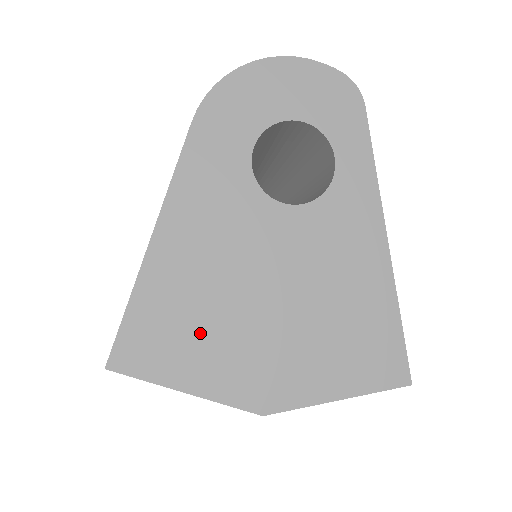
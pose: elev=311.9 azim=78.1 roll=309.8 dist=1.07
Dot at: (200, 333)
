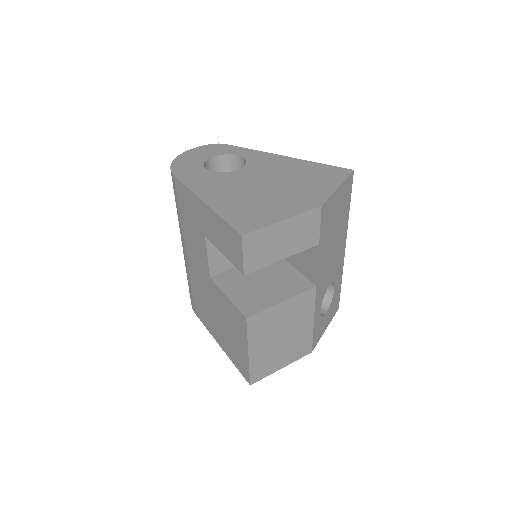
Dot at: (261, 206)
